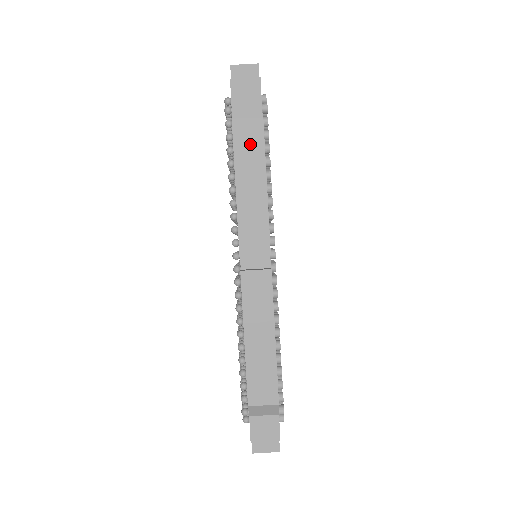
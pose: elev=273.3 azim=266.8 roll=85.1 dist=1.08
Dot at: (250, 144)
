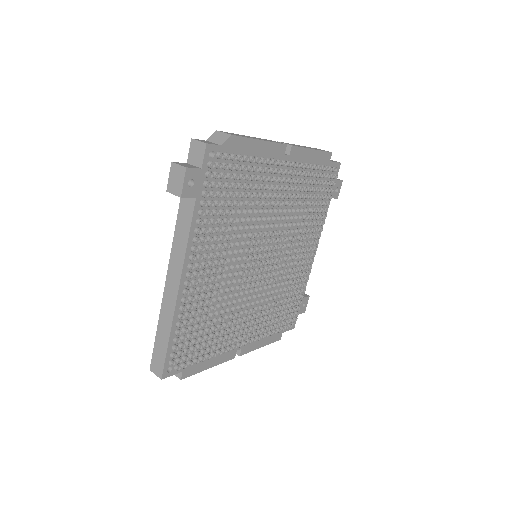
Dot at: occluded
